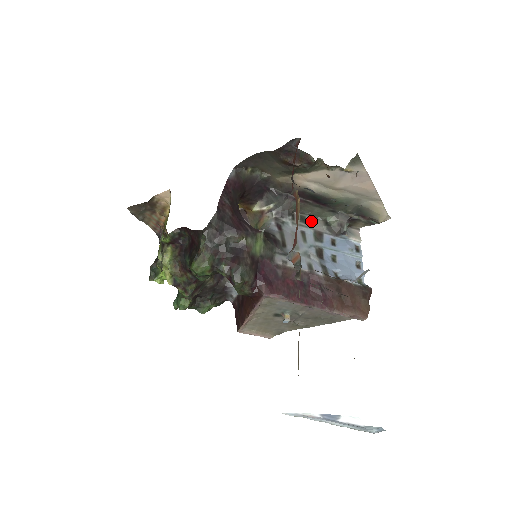
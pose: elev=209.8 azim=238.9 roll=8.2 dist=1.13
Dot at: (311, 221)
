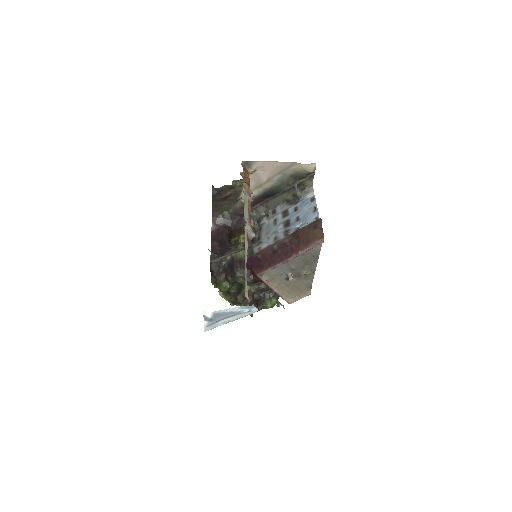
Dot at: (279, 208)
